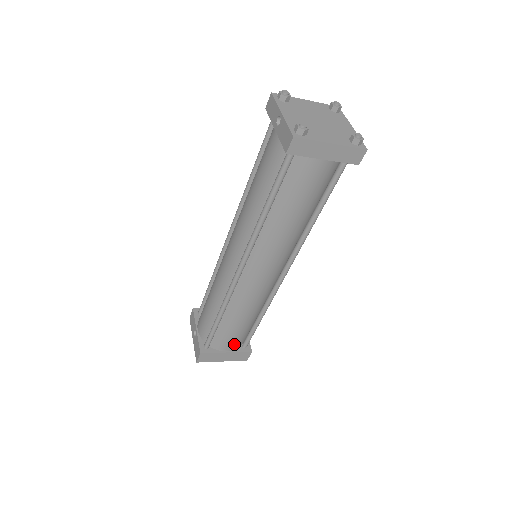
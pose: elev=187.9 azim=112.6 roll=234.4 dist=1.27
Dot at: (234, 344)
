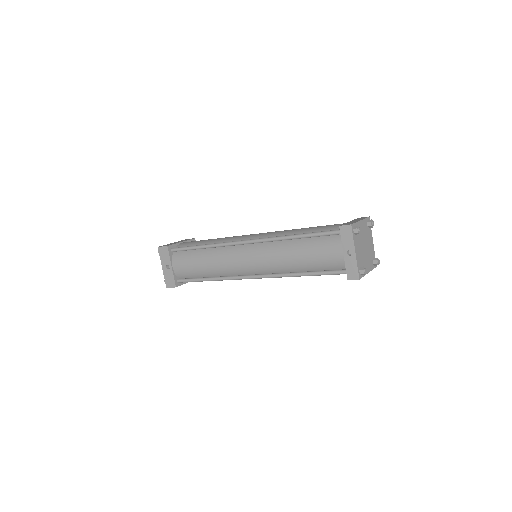
Dot at: occluded
